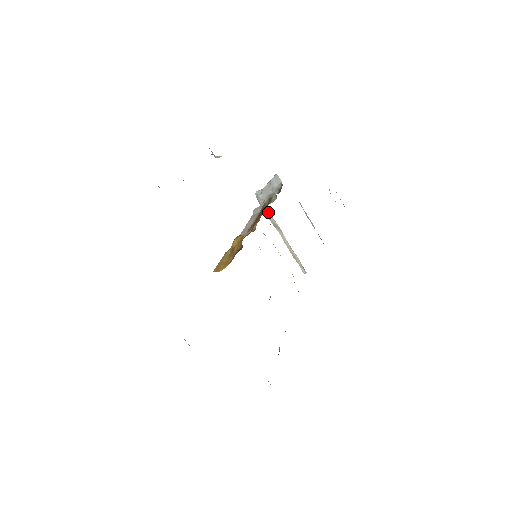
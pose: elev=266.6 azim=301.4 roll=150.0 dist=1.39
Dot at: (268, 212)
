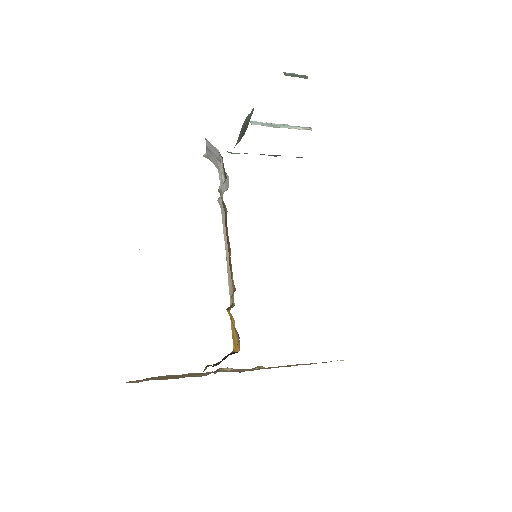
Dot at: occluded
